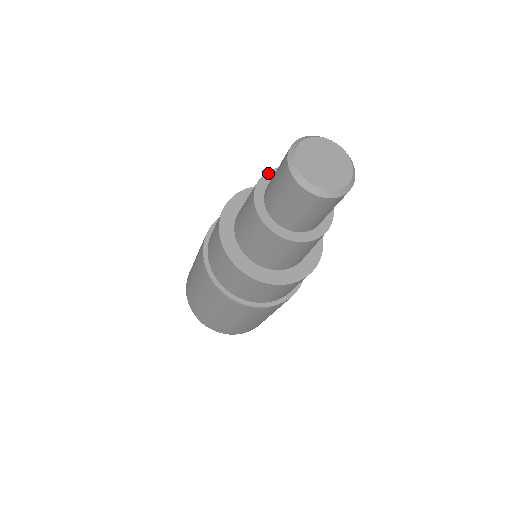
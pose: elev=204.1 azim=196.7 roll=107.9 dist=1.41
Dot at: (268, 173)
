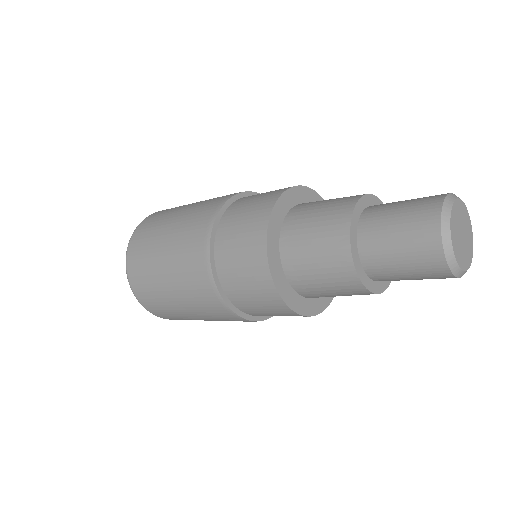
Dot at: (355, 211)
